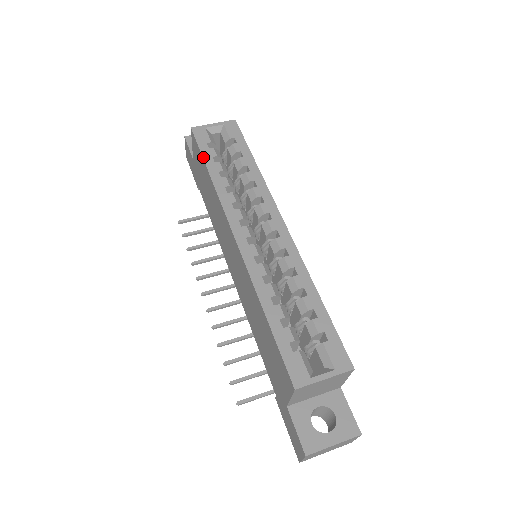
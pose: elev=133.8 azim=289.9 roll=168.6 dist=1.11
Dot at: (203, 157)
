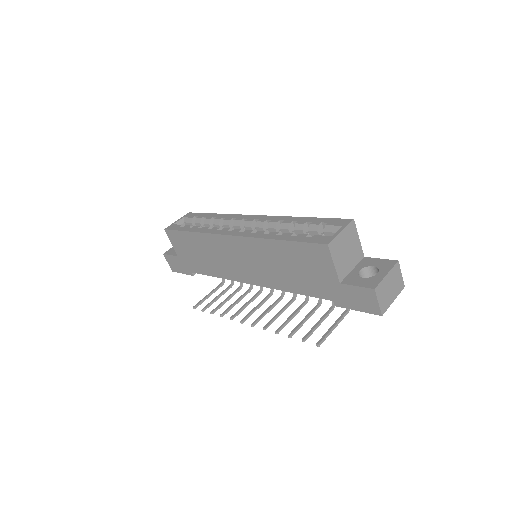
Dot at: (182, 231)
